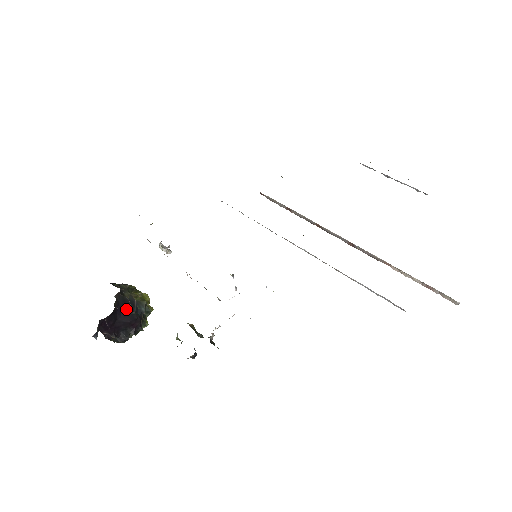
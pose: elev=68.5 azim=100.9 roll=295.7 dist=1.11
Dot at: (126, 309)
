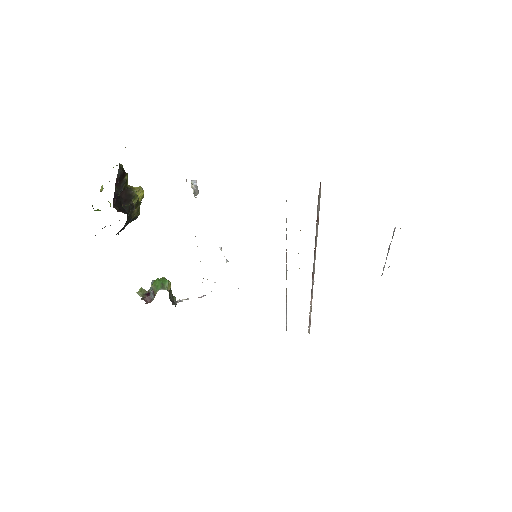
Dot at: (120, 231)
